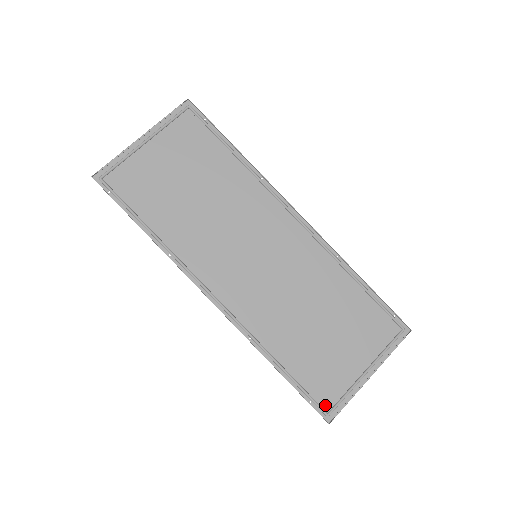
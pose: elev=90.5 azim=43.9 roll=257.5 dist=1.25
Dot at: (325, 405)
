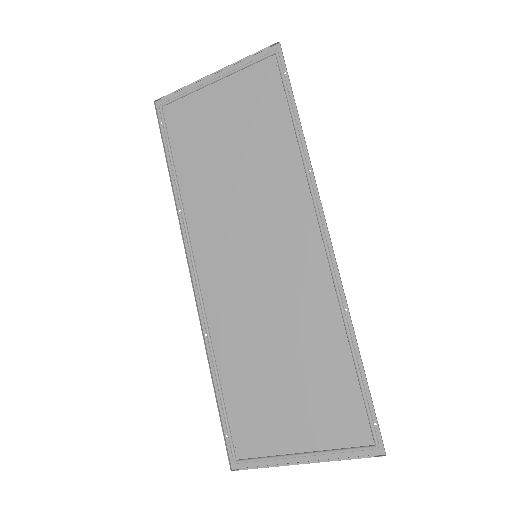
Dot at: (239, 451)
